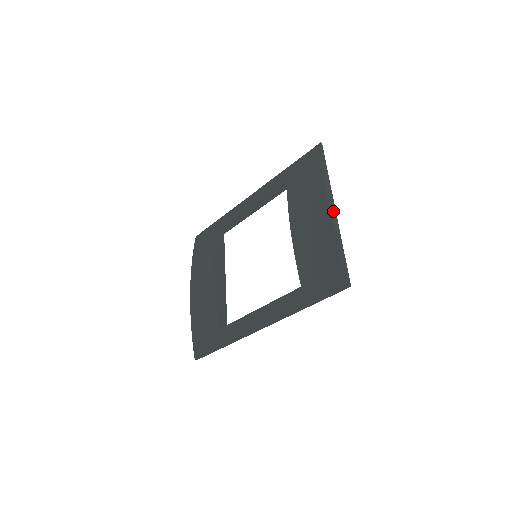
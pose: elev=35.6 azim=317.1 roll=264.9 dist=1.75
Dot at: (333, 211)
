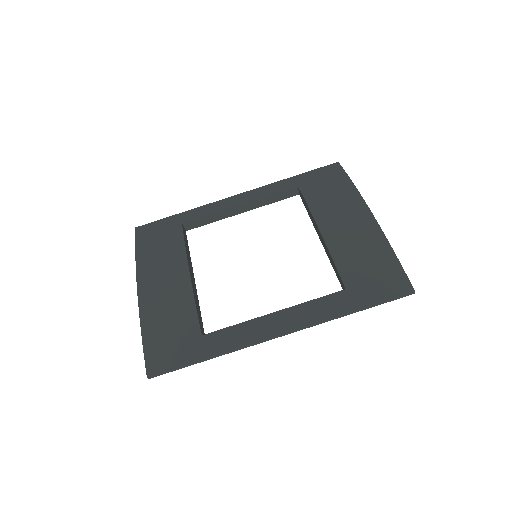
Dot at: occluded
